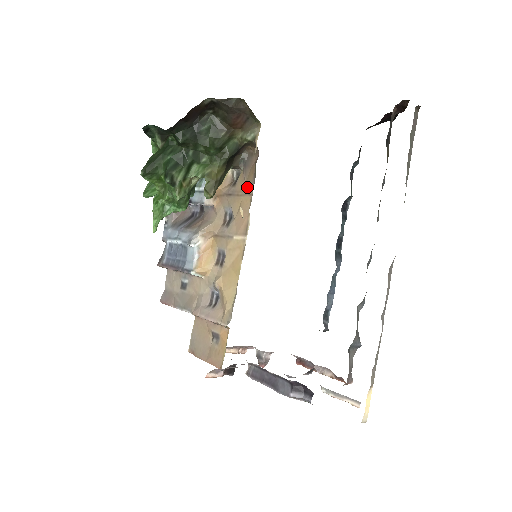
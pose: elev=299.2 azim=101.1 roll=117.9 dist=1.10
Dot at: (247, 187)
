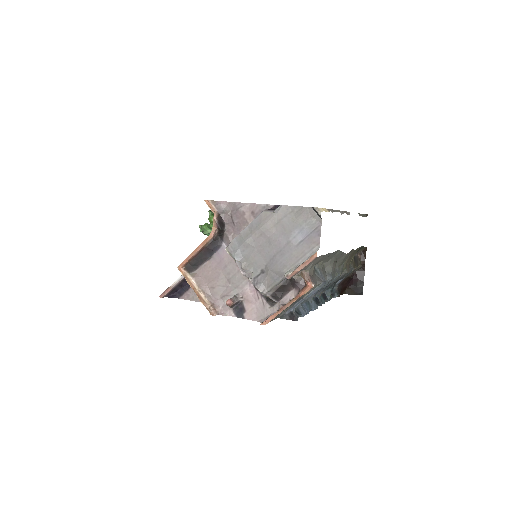
Dot at: occluded
